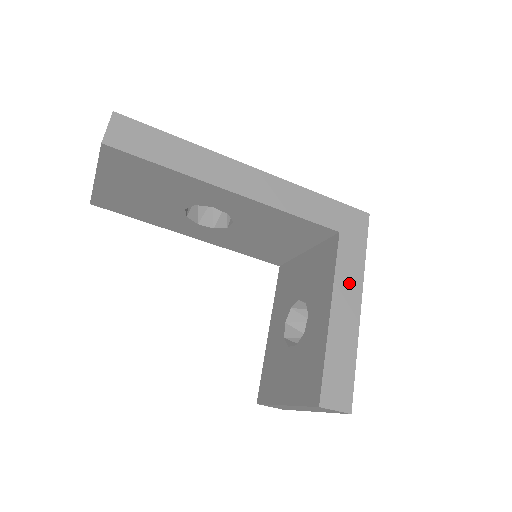
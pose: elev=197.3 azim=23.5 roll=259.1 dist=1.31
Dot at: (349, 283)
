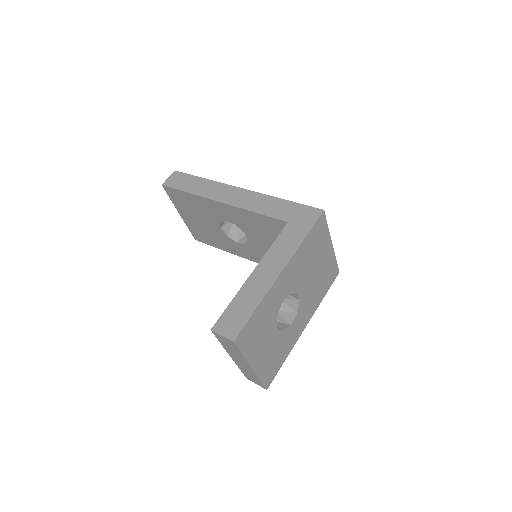
Dot at: (279, 255)
